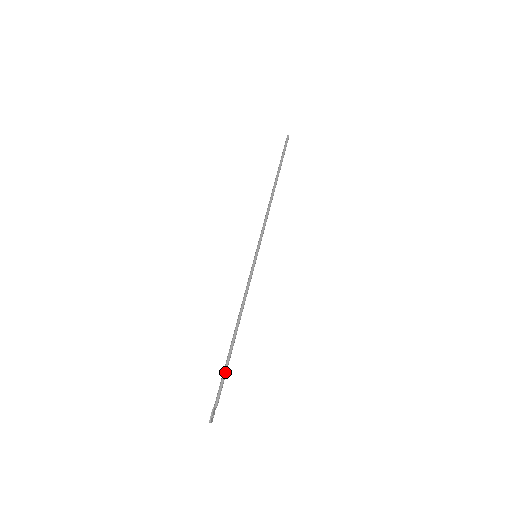
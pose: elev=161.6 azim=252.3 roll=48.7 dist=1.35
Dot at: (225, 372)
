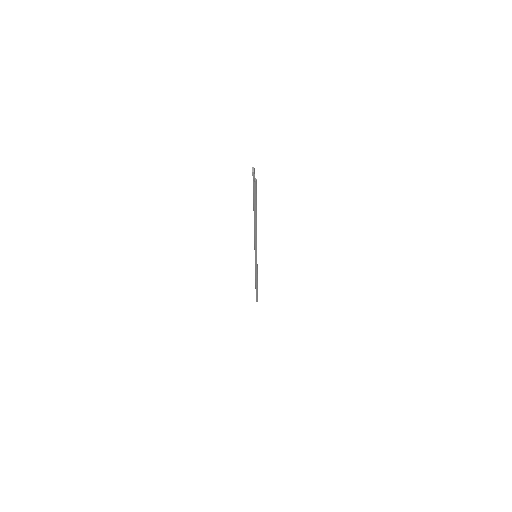
Dot at: (256, 198)
